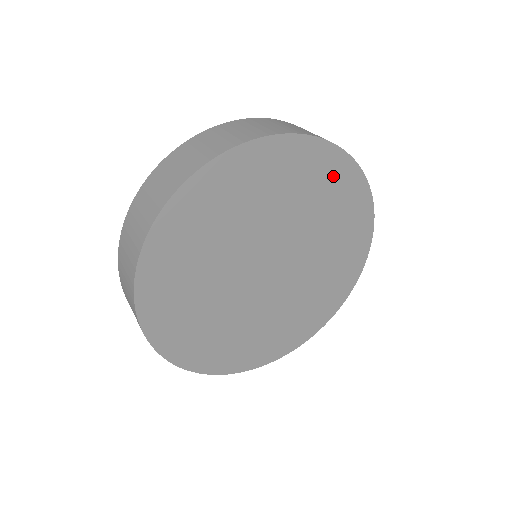
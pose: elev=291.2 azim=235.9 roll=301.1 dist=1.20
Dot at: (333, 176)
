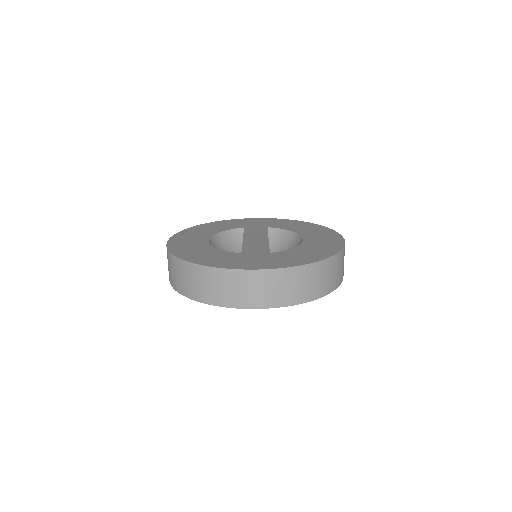
Dot at: occluded
